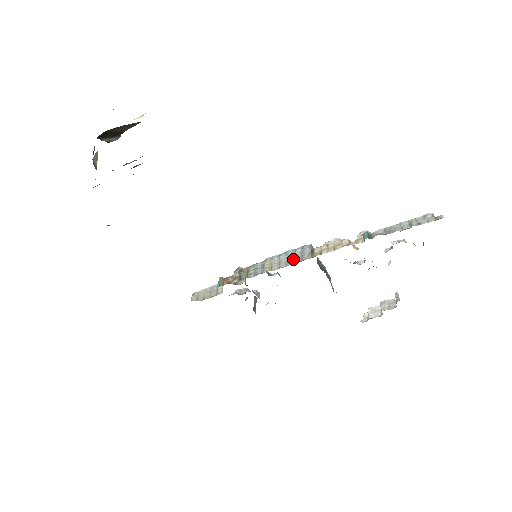
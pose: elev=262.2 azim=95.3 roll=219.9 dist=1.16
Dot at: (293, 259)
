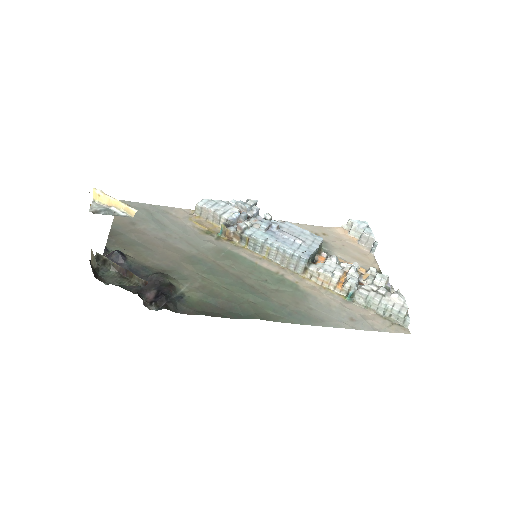
Dot at: (288, 263)
